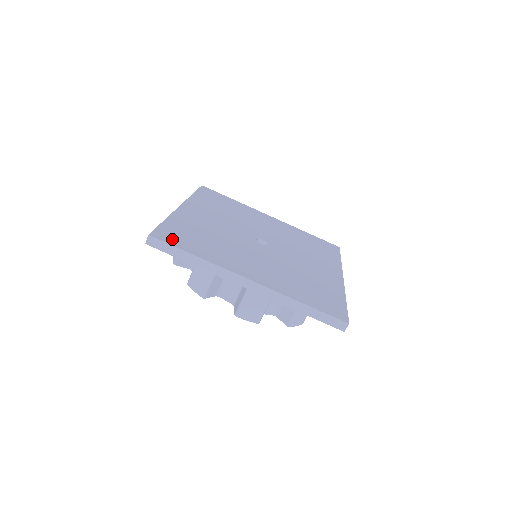
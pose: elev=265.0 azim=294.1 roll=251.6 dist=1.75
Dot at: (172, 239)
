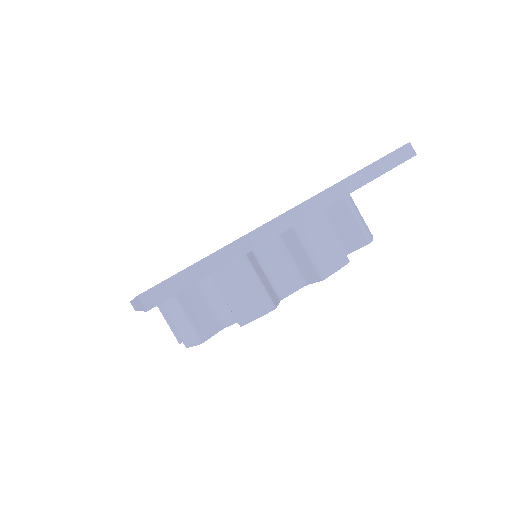
Dot at: occluded
